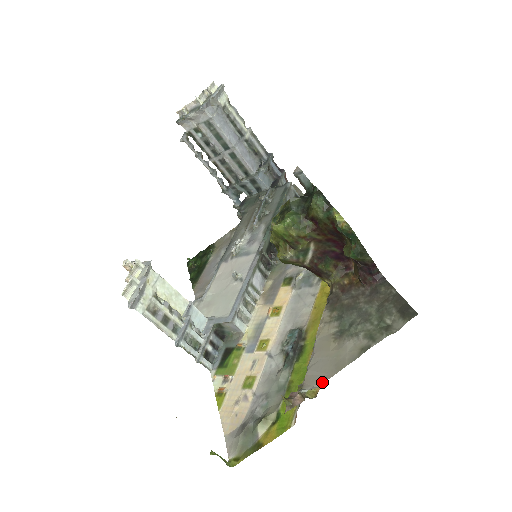
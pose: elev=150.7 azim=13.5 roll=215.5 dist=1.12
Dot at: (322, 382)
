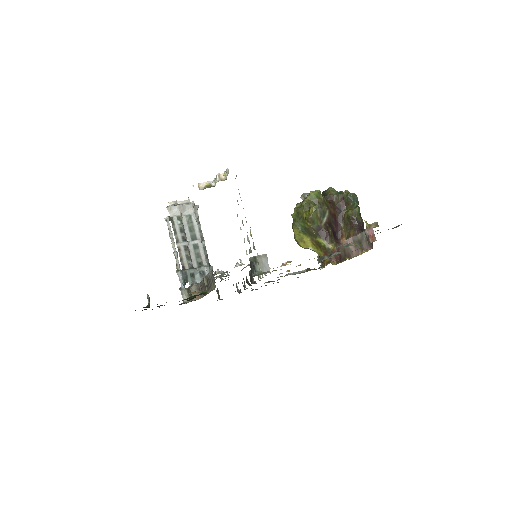
Dot at: occluded
